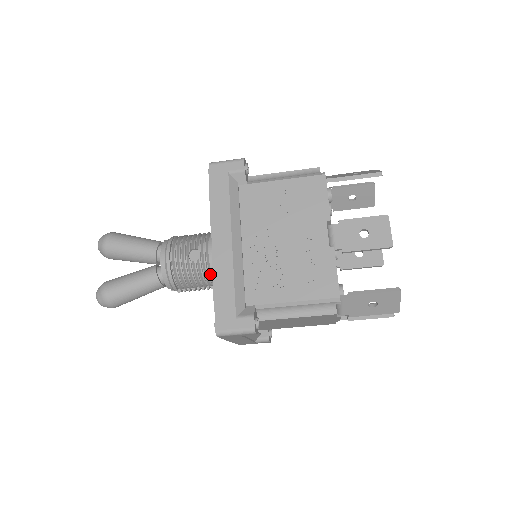
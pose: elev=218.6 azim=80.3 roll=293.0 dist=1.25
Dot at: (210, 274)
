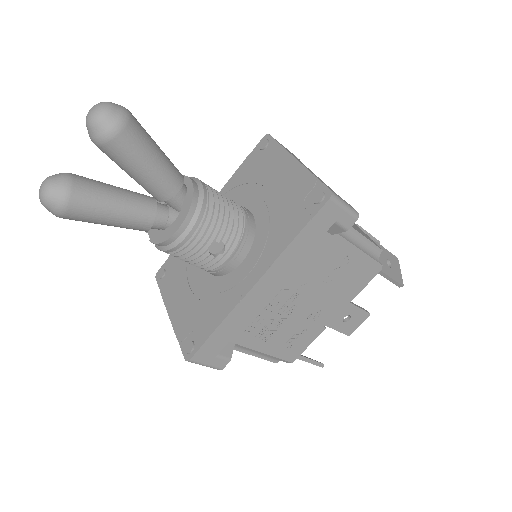
Dot at: (212, 269)
